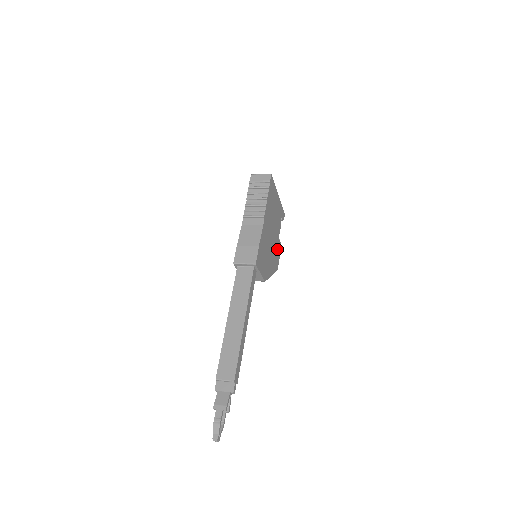
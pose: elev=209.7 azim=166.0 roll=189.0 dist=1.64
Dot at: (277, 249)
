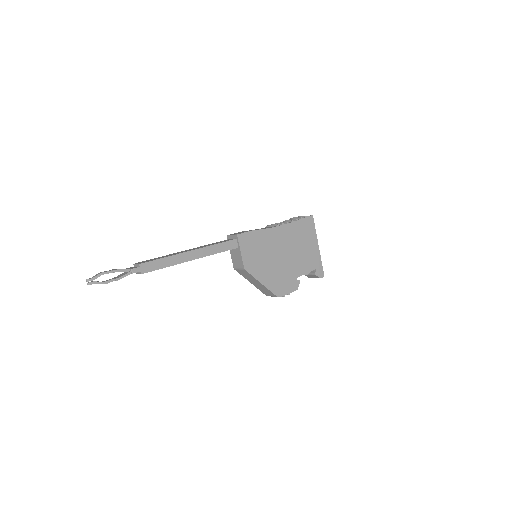
Dot at: (288, 281)
